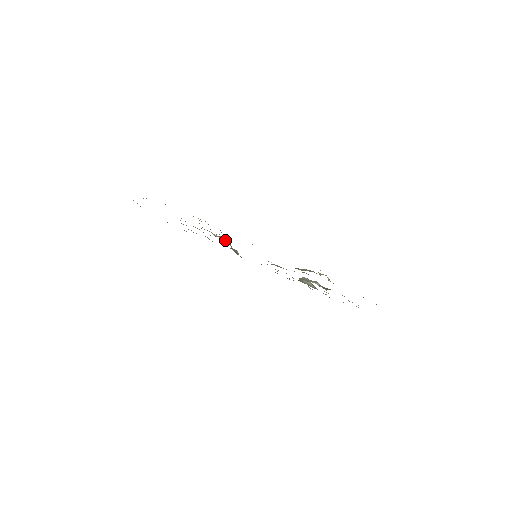
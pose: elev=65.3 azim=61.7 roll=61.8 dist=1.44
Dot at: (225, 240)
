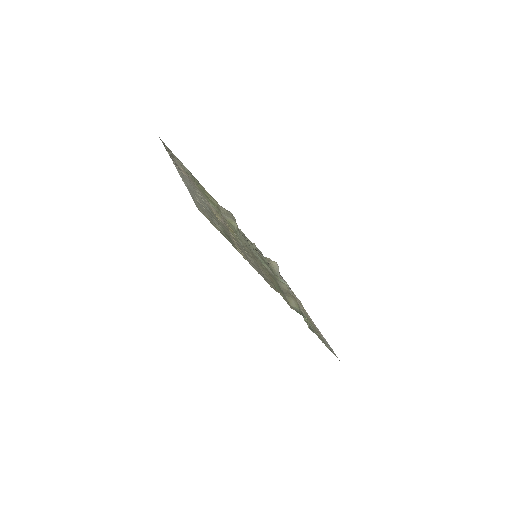
Dot at: (237, 230)
